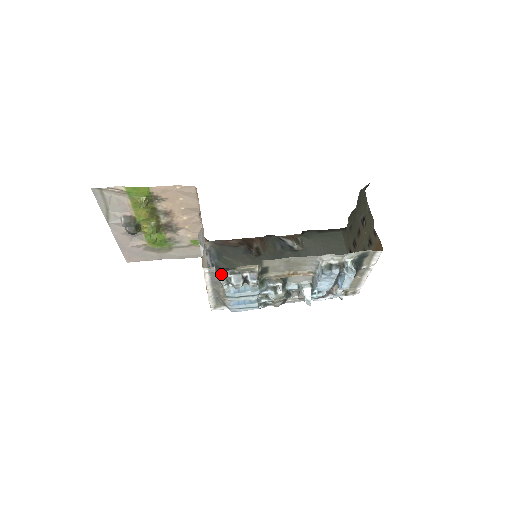
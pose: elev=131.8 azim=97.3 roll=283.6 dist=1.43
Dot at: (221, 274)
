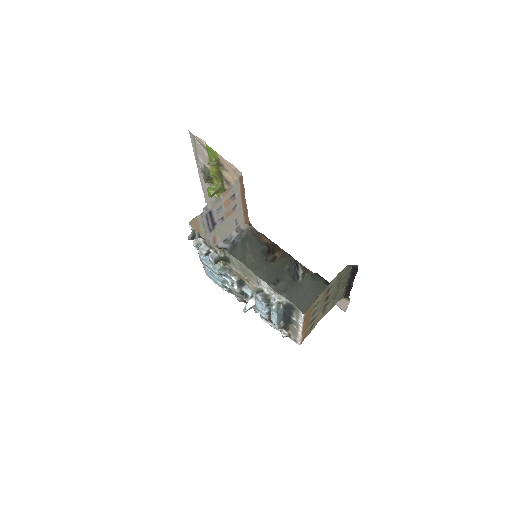
Dot at: (195, 236)
